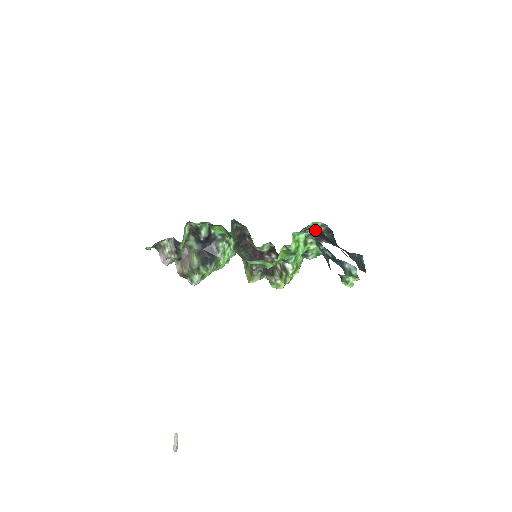
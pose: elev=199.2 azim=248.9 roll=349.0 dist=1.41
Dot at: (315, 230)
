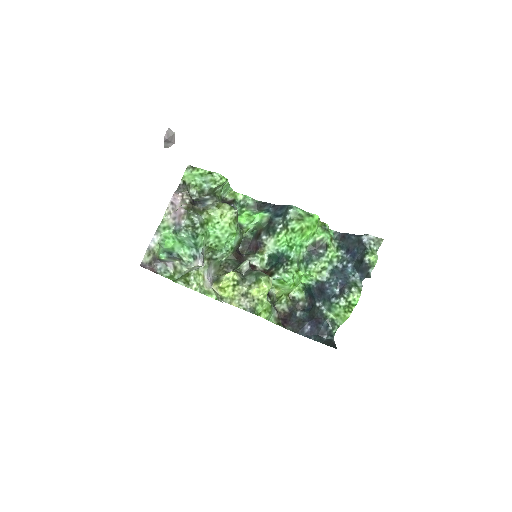
Dot at: (281, 318)
